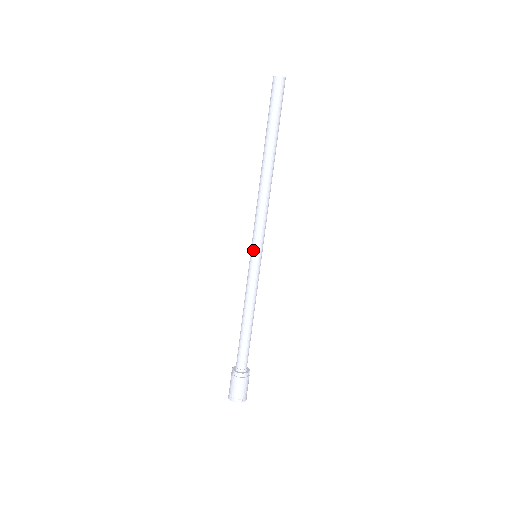
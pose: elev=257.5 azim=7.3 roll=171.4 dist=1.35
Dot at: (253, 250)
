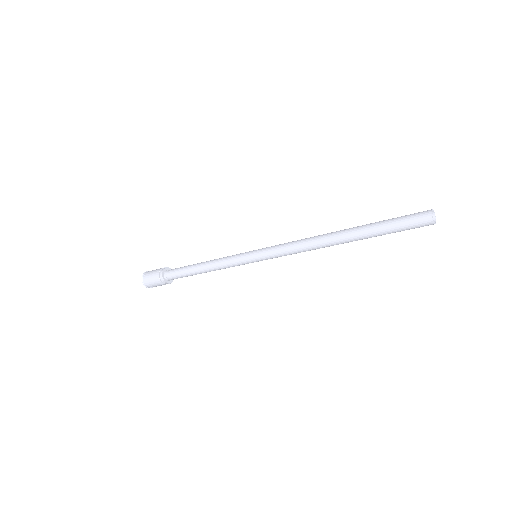
Dot at: (258, 253)
